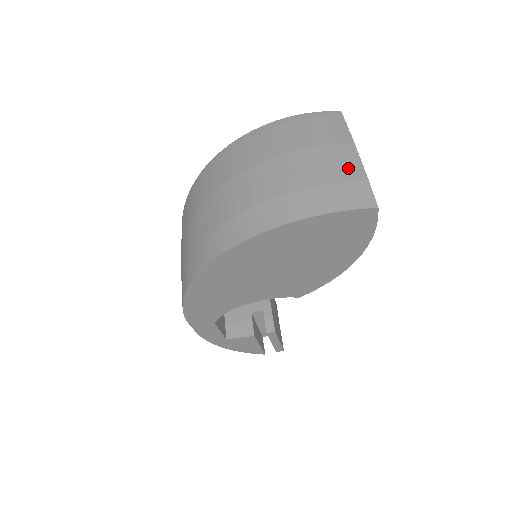
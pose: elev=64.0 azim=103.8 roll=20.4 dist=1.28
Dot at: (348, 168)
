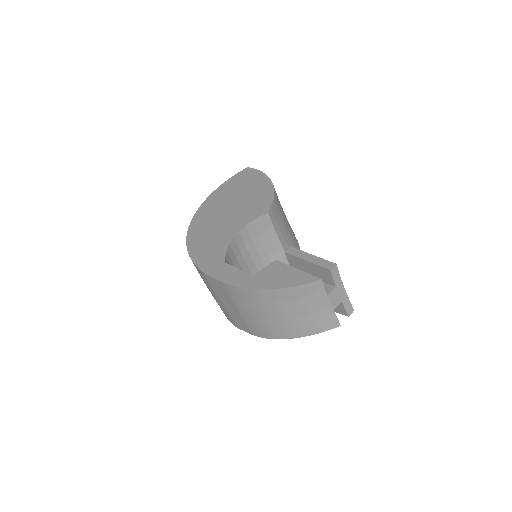
Dot at: occluded
